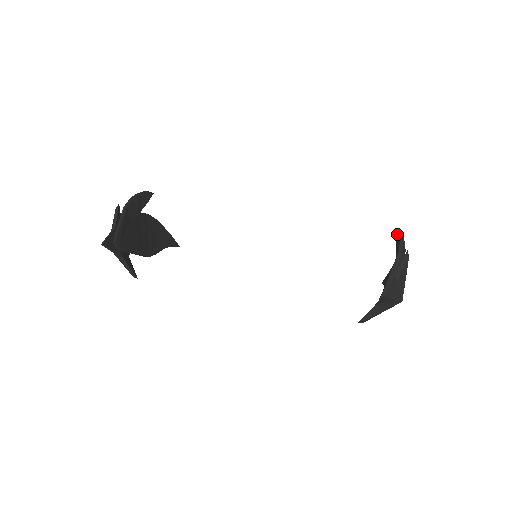
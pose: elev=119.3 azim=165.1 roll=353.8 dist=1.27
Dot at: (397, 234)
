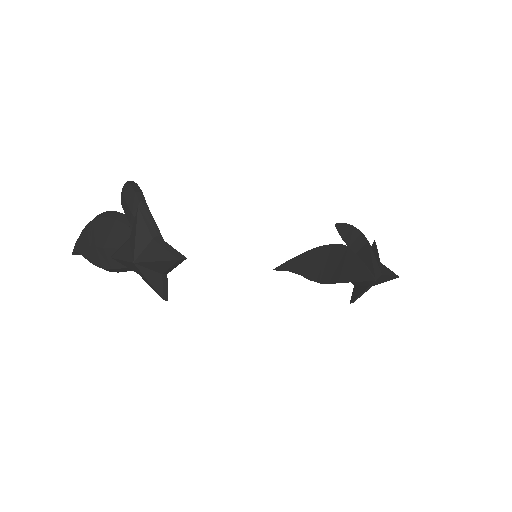
Dot at: (346, 227)
